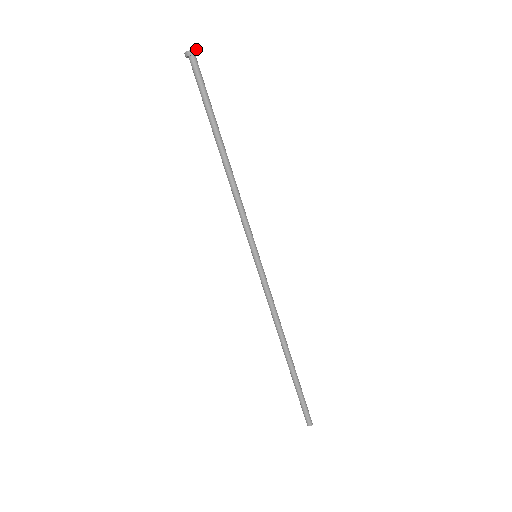
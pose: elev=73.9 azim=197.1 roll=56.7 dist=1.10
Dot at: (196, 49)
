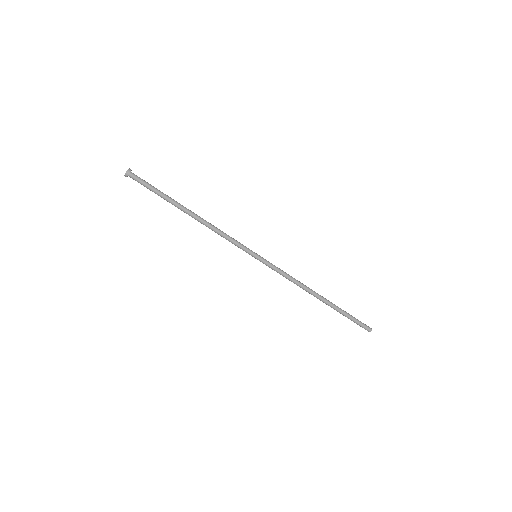
Dot at: (126, 171)
